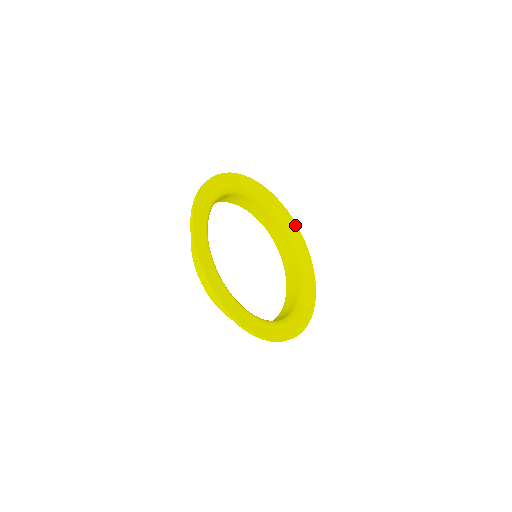
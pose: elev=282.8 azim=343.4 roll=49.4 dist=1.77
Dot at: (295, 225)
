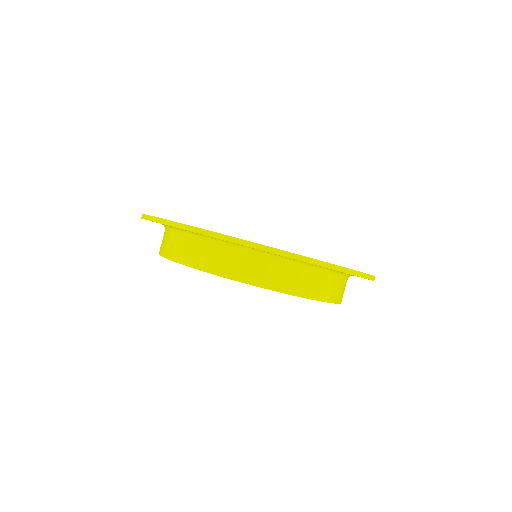
Dot at: occluded
